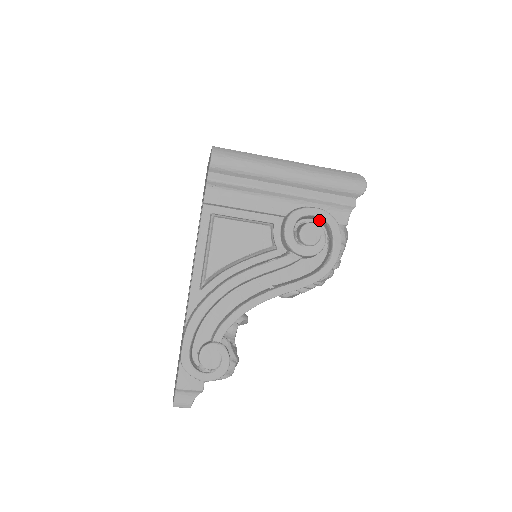
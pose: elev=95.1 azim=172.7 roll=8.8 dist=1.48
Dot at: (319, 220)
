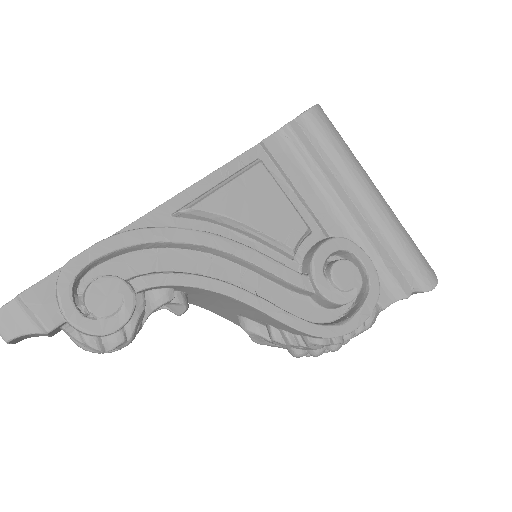
Dot at: occluded
